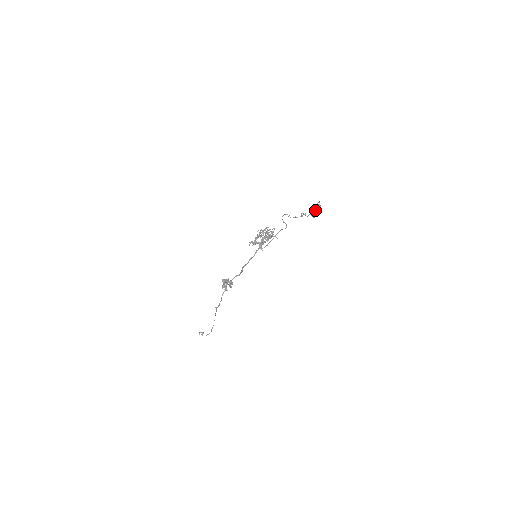
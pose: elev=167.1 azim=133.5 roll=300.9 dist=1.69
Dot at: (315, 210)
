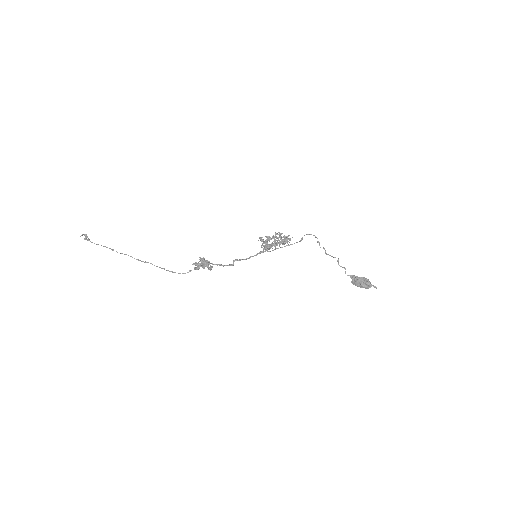
Dot at: (364, 286)
